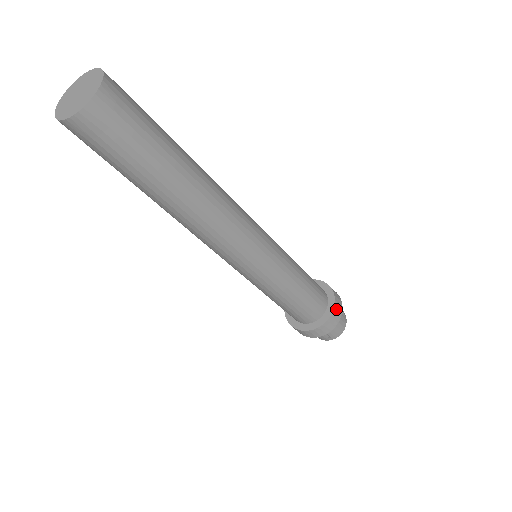
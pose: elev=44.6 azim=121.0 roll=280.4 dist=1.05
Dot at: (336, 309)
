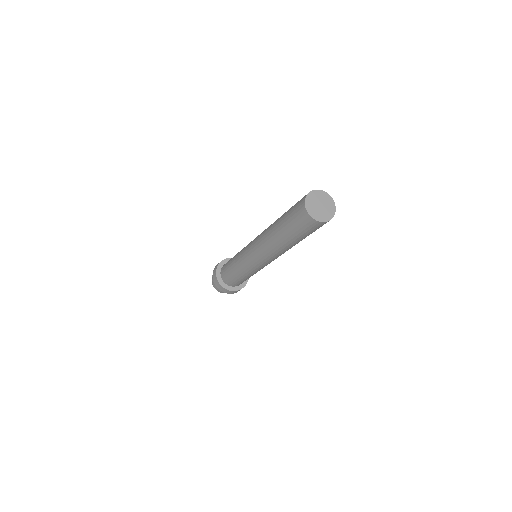
Dot at: occluded
